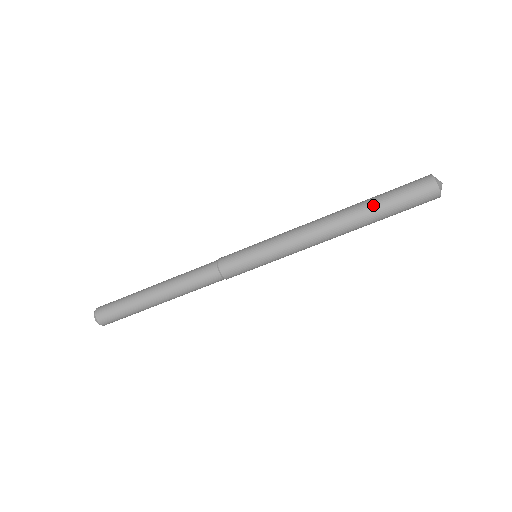
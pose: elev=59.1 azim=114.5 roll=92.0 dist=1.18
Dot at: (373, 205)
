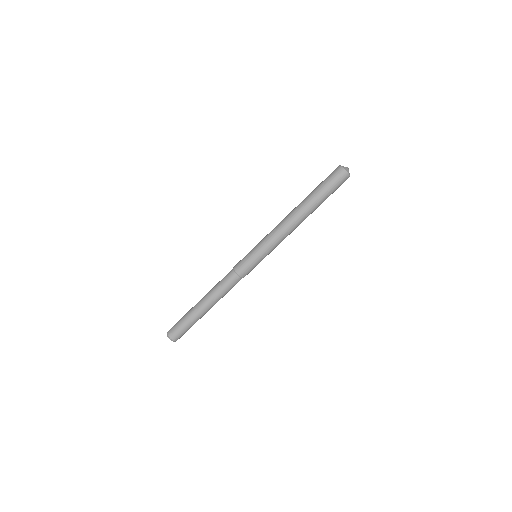
Dot at: (311, 194)
